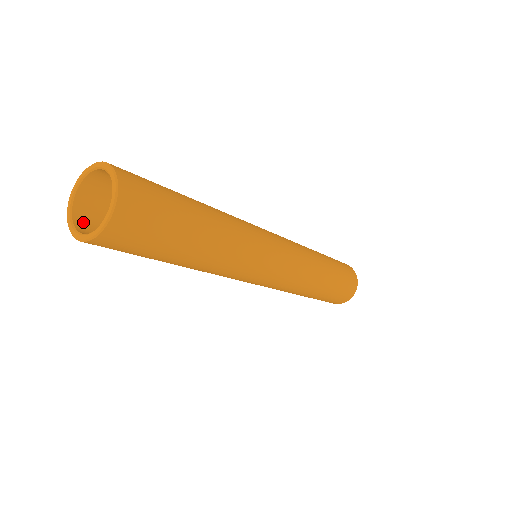
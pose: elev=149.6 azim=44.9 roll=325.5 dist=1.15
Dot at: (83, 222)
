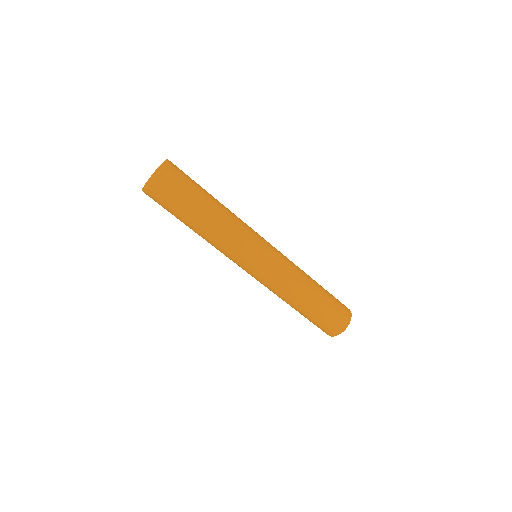
Dot at: occluded
